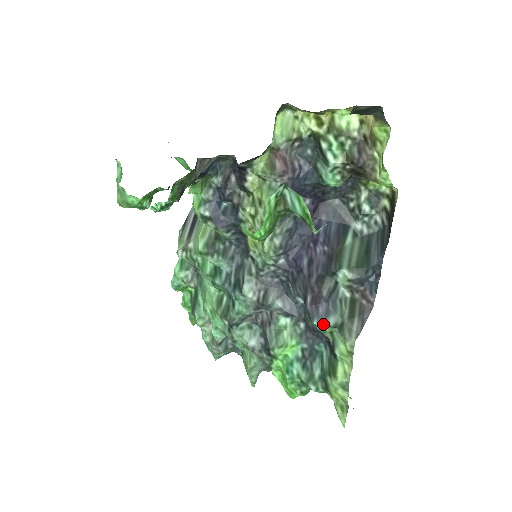
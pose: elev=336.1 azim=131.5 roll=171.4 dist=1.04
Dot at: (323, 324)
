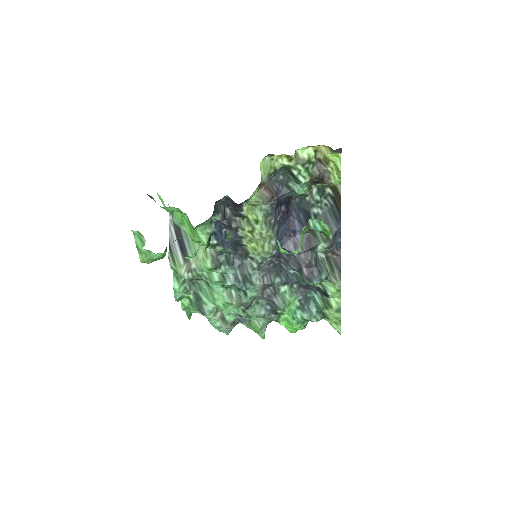
Dot at: (319, 281)
